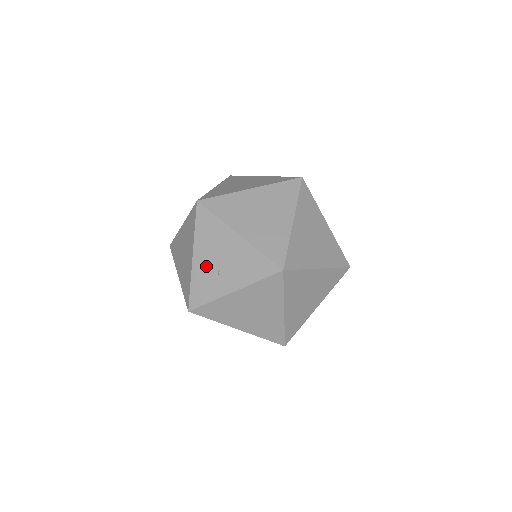
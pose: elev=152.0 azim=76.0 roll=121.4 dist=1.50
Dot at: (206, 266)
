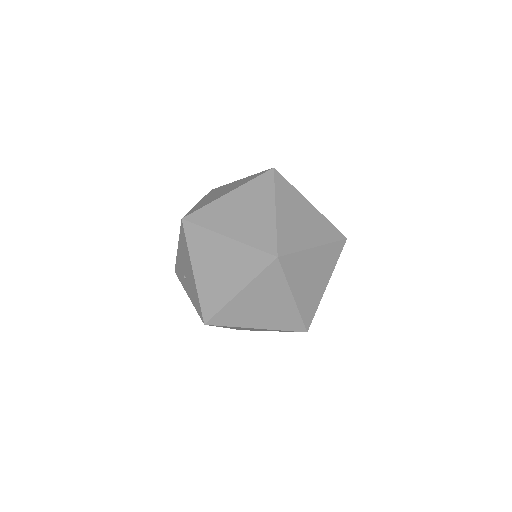
Dot at: (181, 263)
